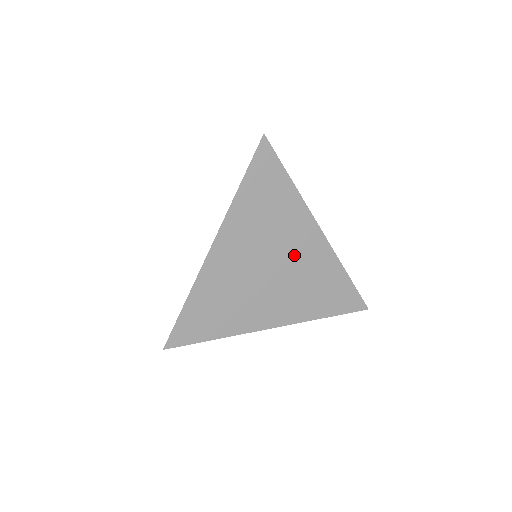
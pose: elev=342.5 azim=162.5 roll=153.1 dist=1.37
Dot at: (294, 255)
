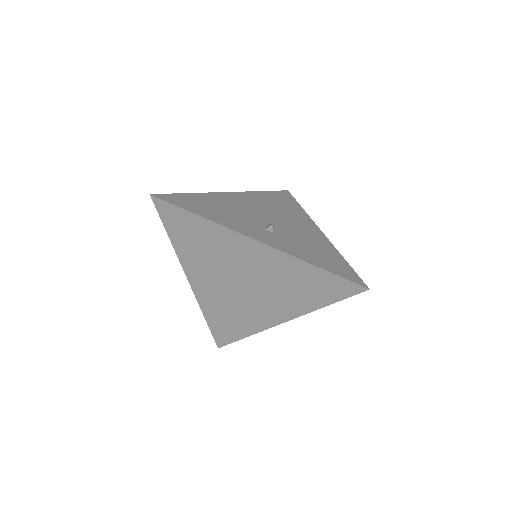
Dot at: (252, 268)
